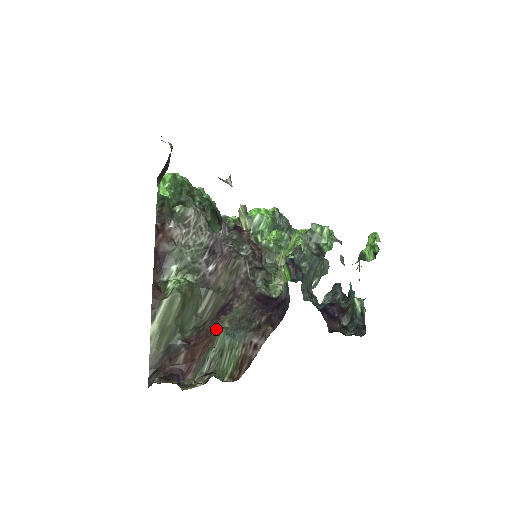
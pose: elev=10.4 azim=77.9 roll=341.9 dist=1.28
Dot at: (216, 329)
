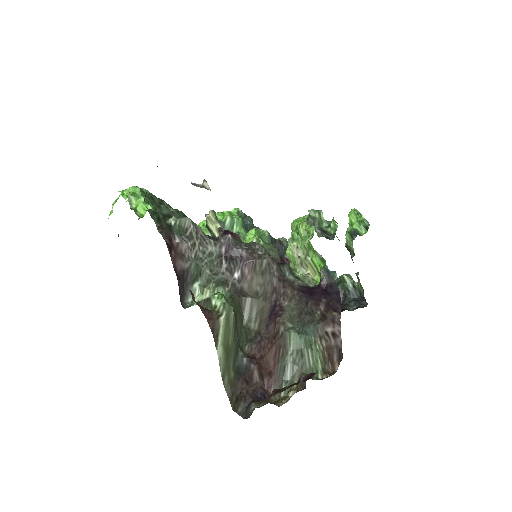
Dot at: (282, 332)
